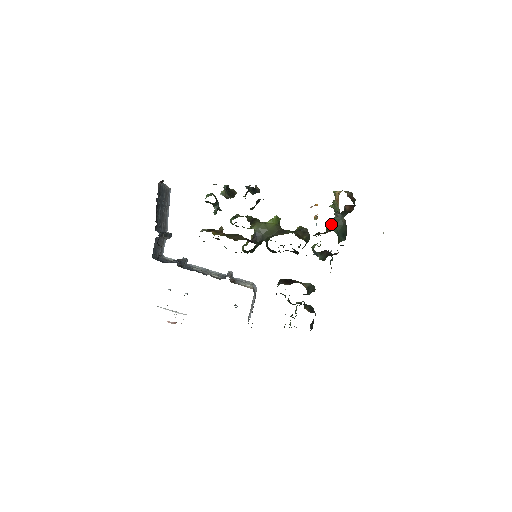
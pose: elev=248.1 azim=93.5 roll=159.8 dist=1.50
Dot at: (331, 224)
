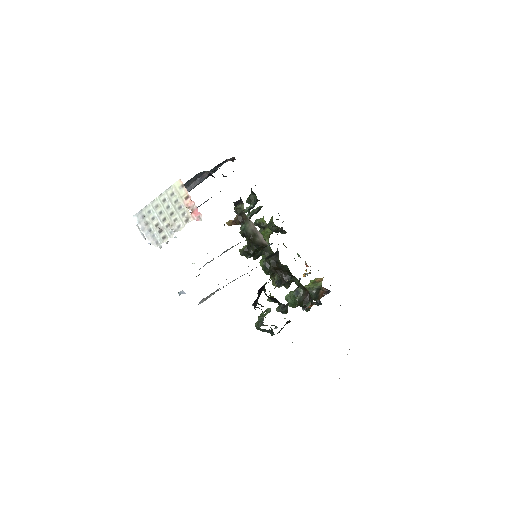
Dot at: occluded
